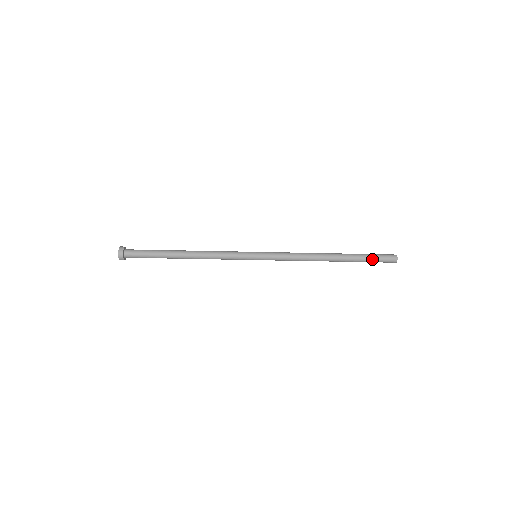
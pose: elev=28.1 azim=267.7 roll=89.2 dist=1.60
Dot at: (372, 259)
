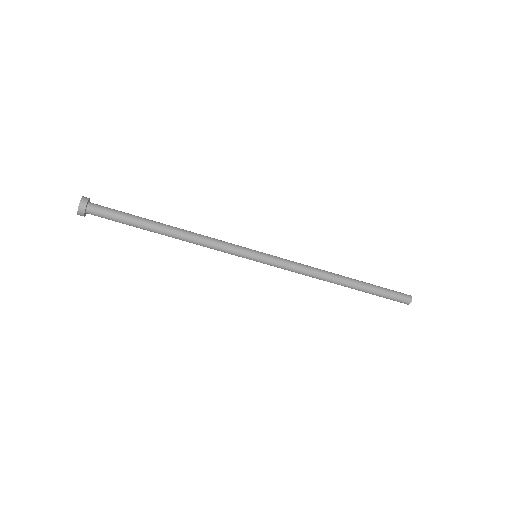
Dot at: (386, 289)
